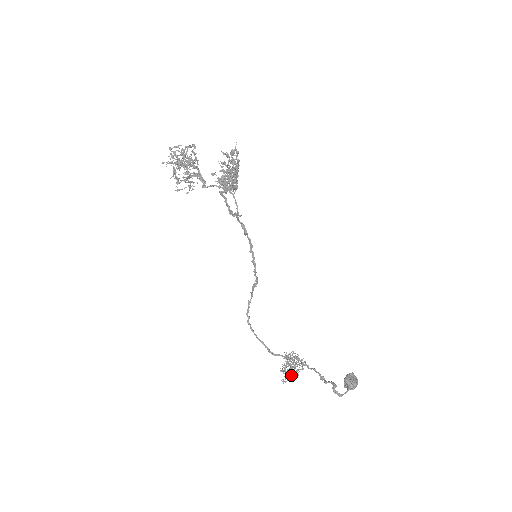
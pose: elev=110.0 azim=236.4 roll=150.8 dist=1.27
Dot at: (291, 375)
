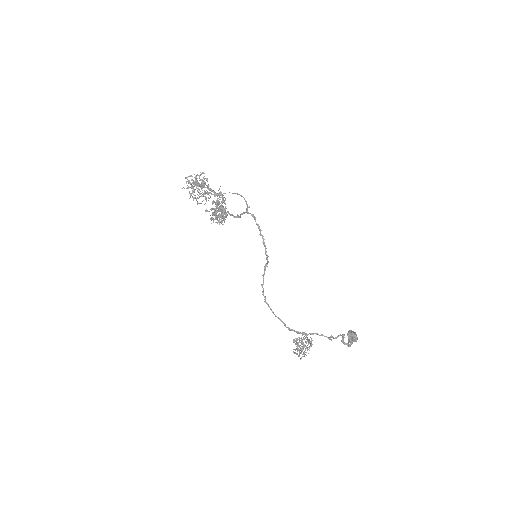
Dot at: (304, 351)
